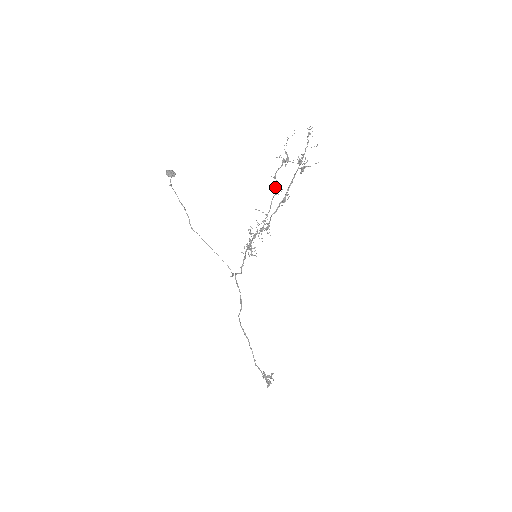
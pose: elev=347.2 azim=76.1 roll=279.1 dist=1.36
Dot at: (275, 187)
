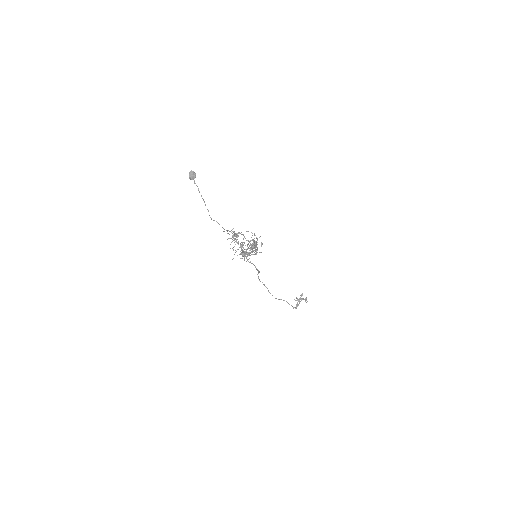
Dot at: (244, 237)
